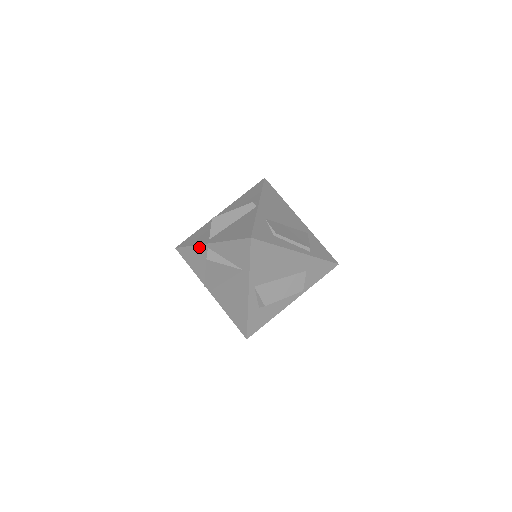
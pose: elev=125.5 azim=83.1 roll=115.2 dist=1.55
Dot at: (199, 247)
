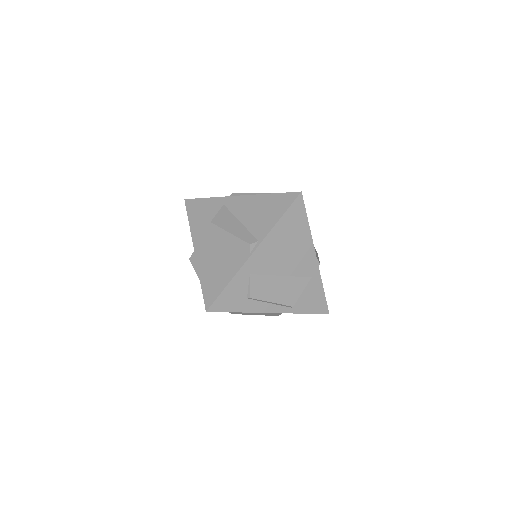
Dot at: (192, 236)
